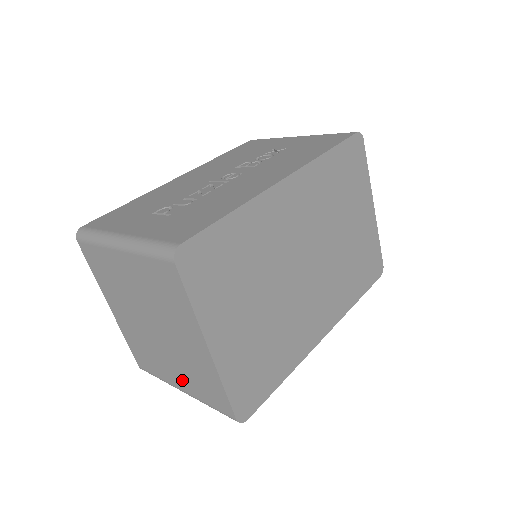
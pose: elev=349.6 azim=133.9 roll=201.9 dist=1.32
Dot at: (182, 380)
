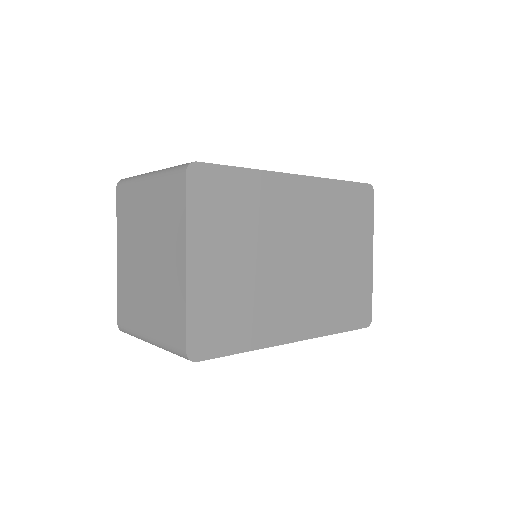
Dot at: (152, 321)
